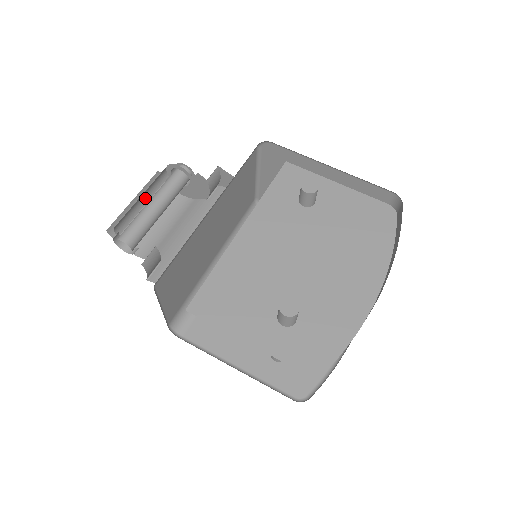
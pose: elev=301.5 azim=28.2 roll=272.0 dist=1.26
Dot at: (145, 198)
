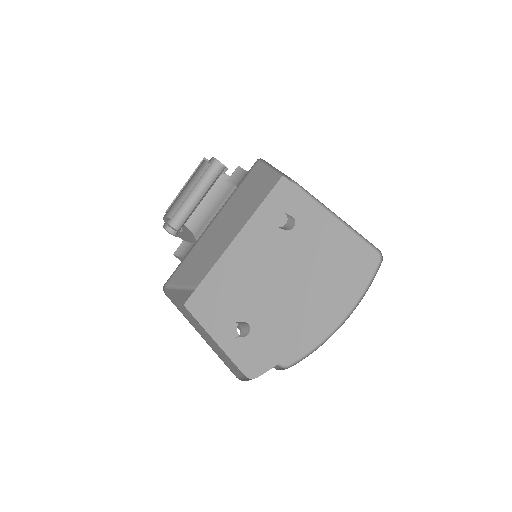
Dot at: (190, 187)
